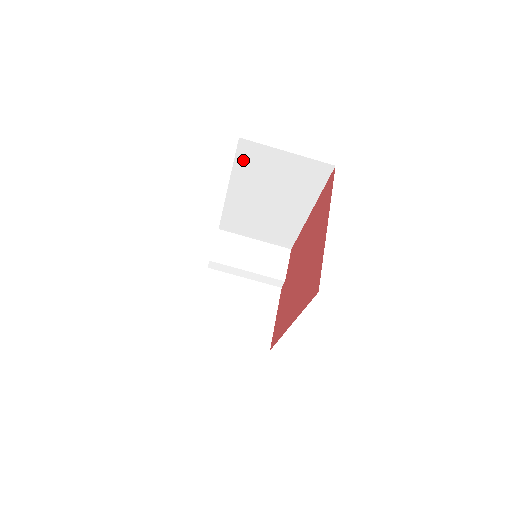
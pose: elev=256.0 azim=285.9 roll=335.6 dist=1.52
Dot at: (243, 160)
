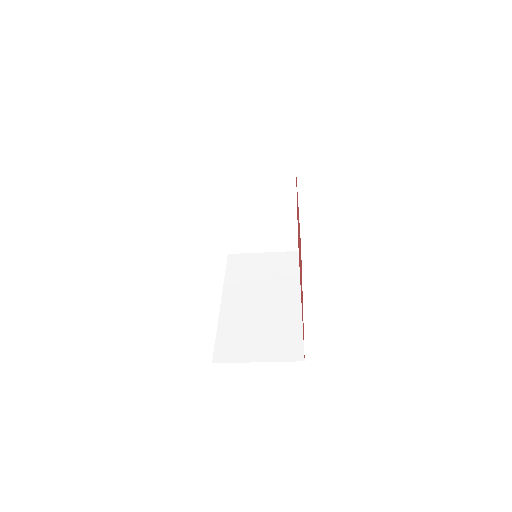
Dot at: occluded
